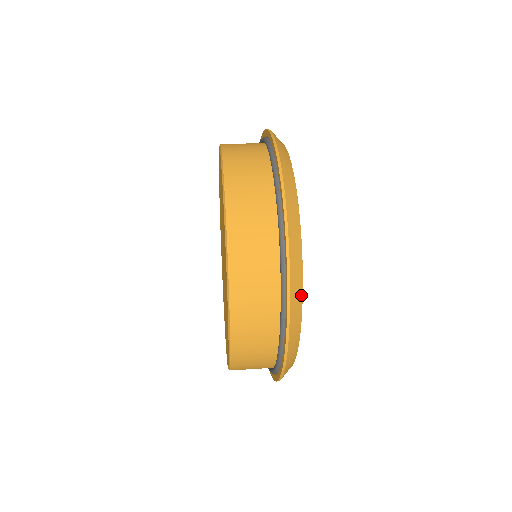
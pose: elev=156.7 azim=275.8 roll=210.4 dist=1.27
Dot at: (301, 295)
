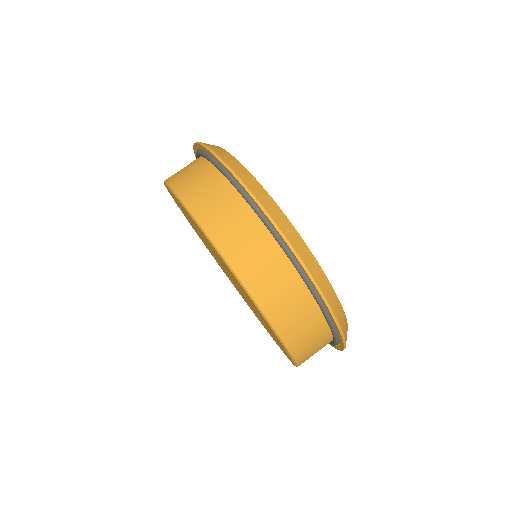
Dot at: (341, 307)
